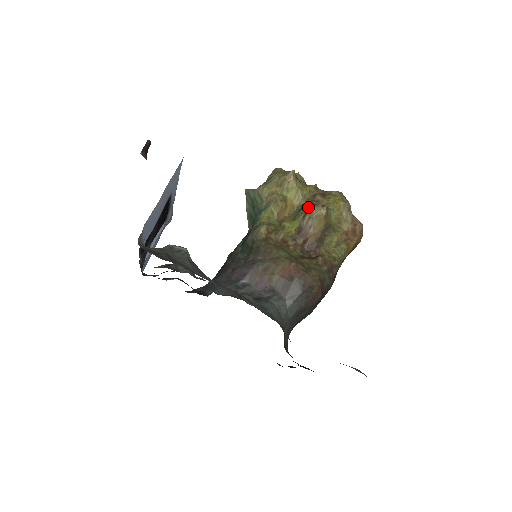
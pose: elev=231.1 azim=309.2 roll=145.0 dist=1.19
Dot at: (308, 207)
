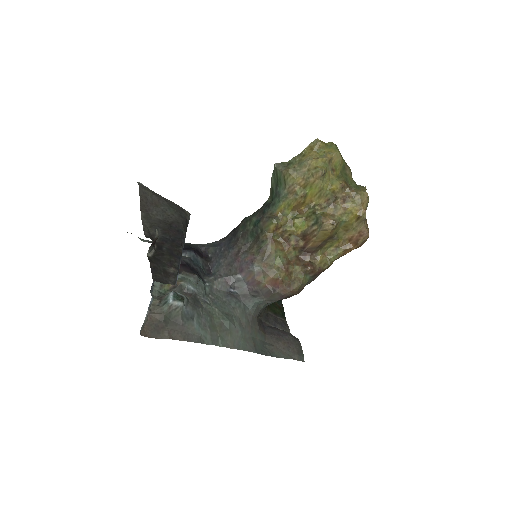
Dot at: (319, 220)
